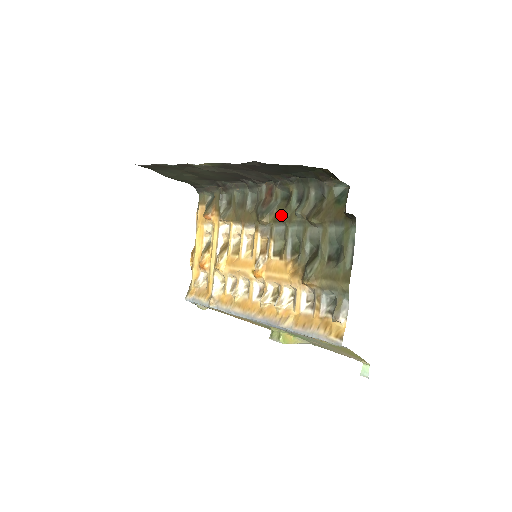
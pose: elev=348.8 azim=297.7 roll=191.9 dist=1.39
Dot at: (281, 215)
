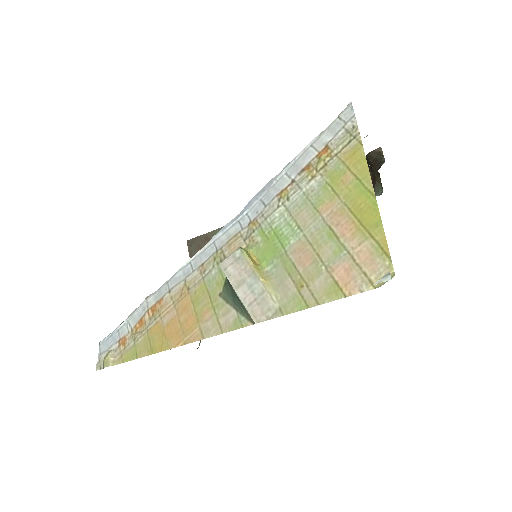
Dot at: occluded
